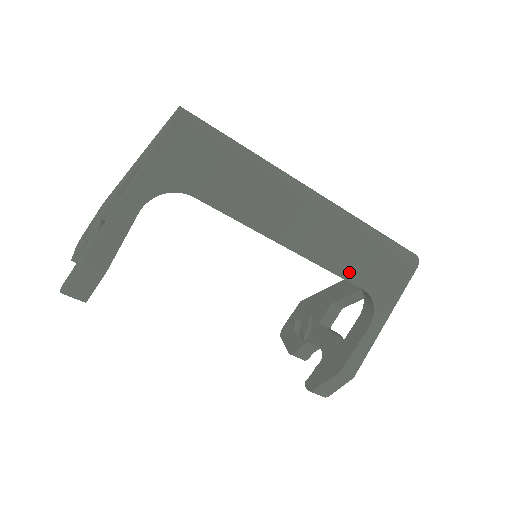
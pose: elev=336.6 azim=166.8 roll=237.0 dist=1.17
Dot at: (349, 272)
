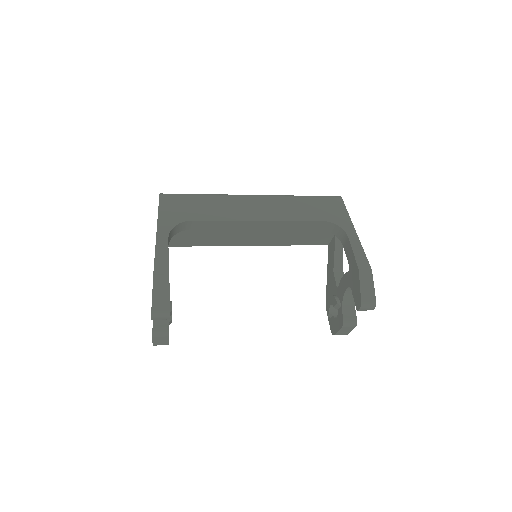
Dot at: (306, 217)
